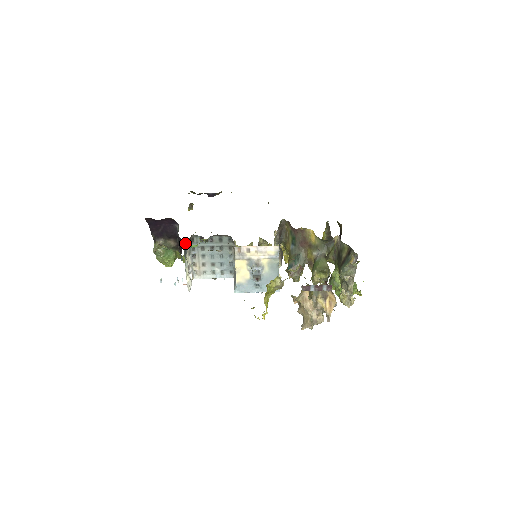
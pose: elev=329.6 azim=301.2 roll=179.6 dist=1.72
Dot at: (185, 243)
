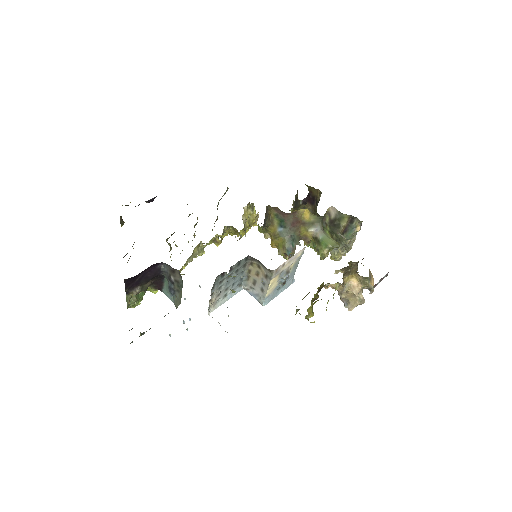
Dot at: occluded
